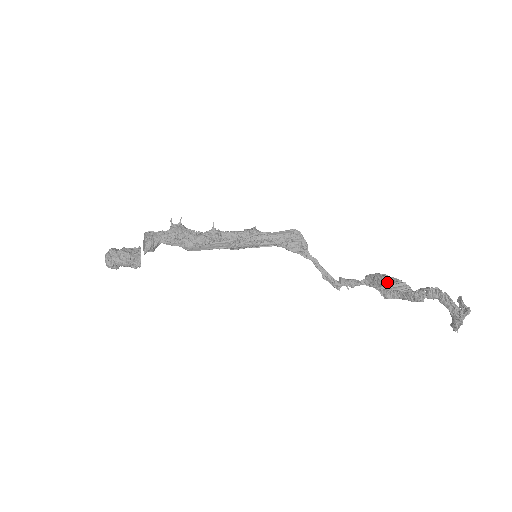
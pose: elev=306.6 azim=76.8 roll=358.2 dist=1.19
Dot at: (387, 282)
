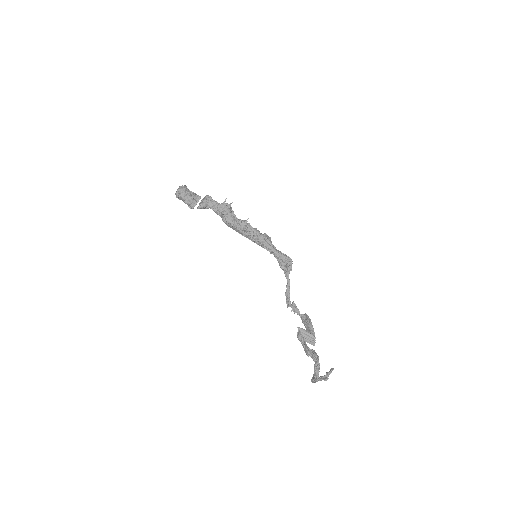
Dot at: (309, 328)
